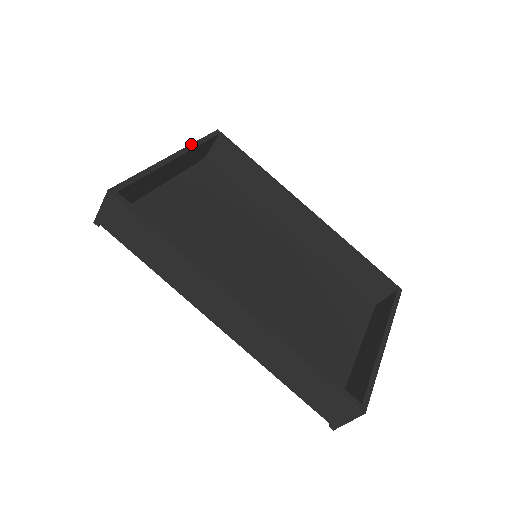
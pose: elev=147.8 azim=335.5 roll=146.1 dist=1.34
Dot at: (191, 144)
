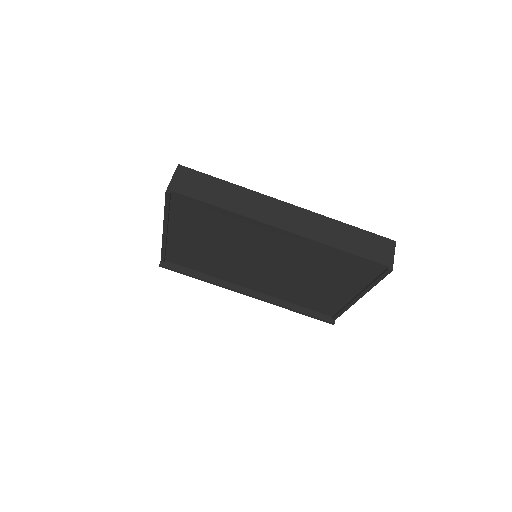
Dot at: occluded
